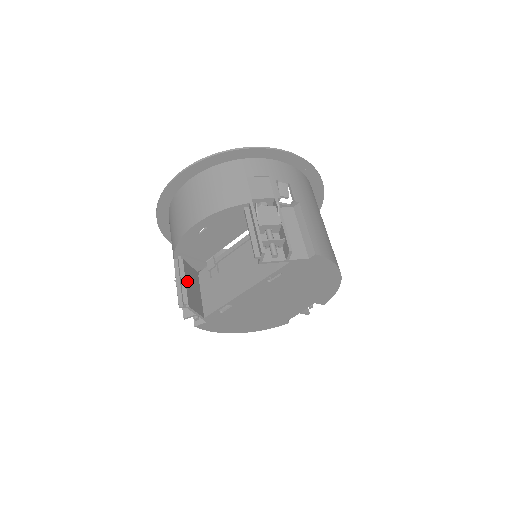
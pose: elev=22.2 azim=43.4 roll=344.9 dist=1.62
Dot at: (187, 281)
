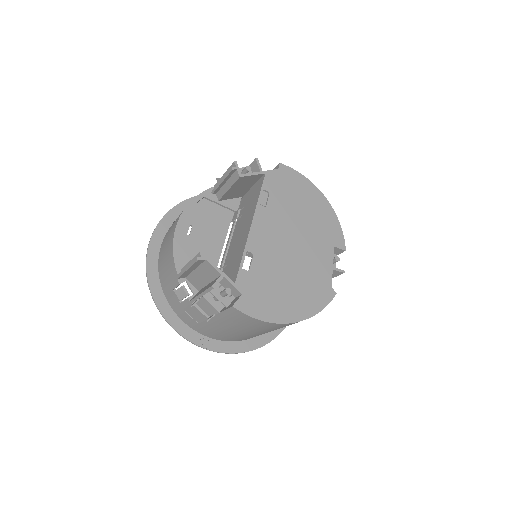
Dot at: (198, 270)
